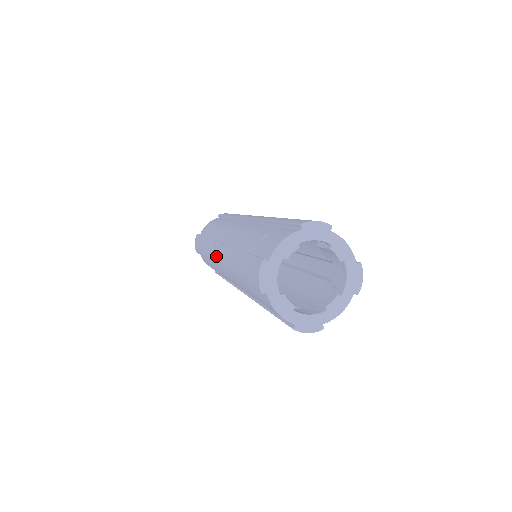
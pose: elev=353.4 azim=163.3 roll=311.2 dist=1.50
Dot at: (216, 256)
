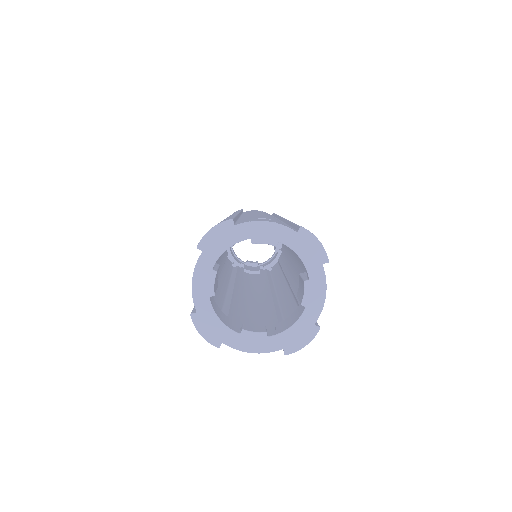
Dot at: occluded
